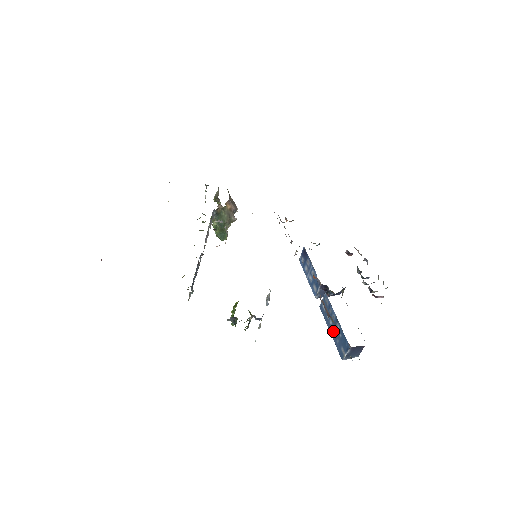
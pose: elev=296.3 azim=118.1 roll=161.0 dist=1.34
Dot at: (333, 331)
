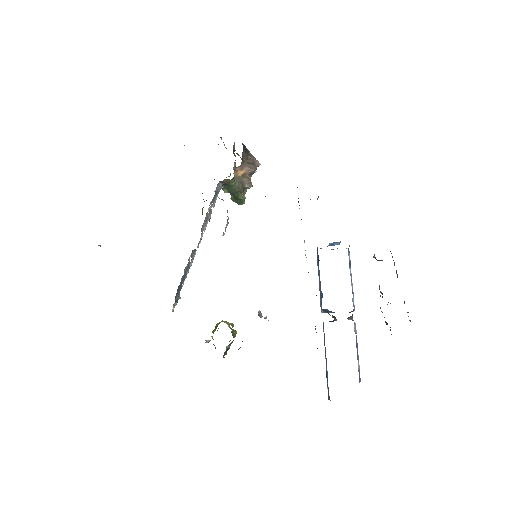
Dot at: occluded
